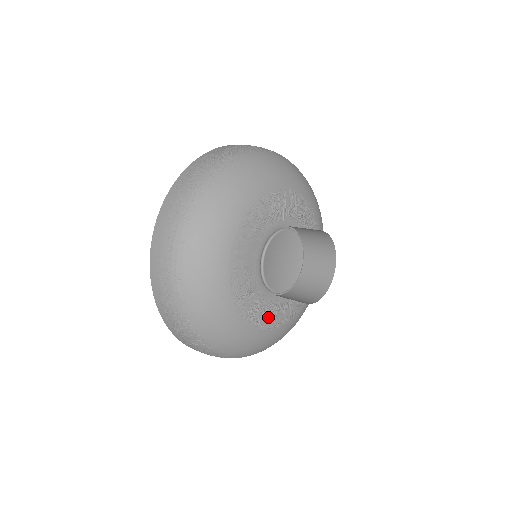
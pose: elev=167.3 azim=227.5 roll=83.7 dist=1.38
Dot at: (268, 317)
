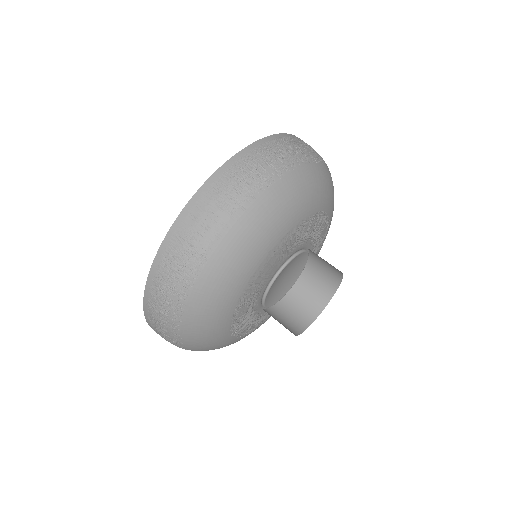
Dot at: occluded
